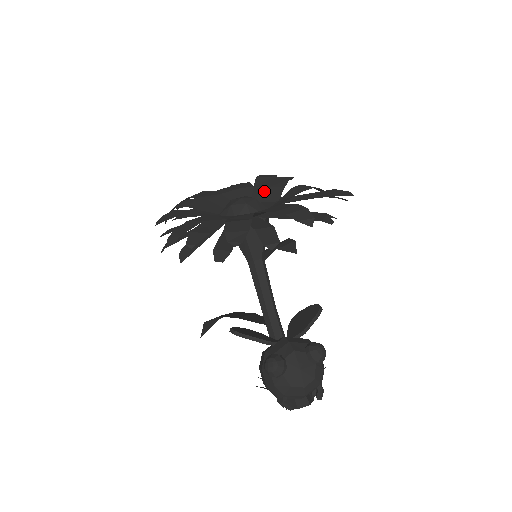
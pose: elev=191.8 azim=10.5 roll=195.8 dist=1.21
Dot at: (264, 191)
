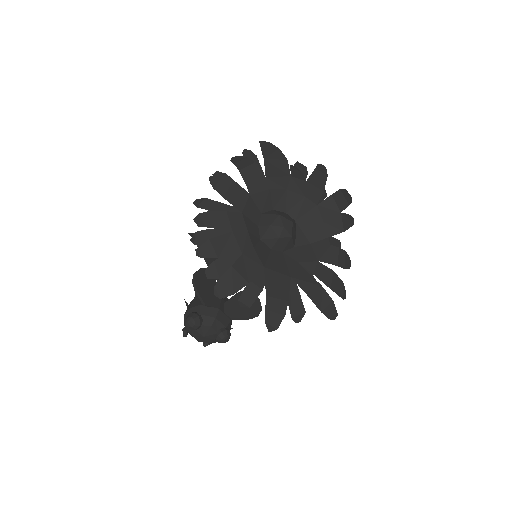
Dot at: (316, 221)
